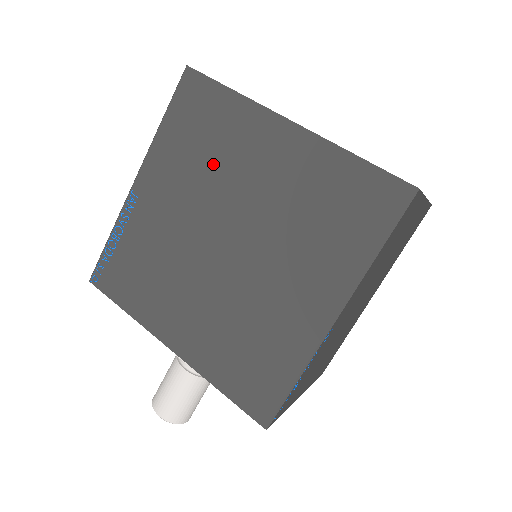
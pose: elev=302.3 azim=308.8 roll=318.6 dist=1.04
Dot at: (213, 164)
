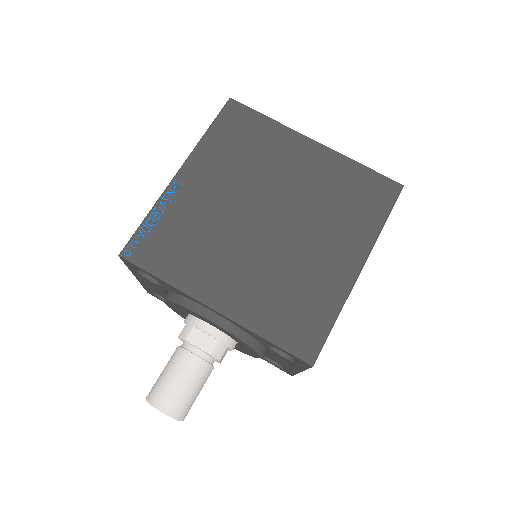
Dot at: (255, 163)
